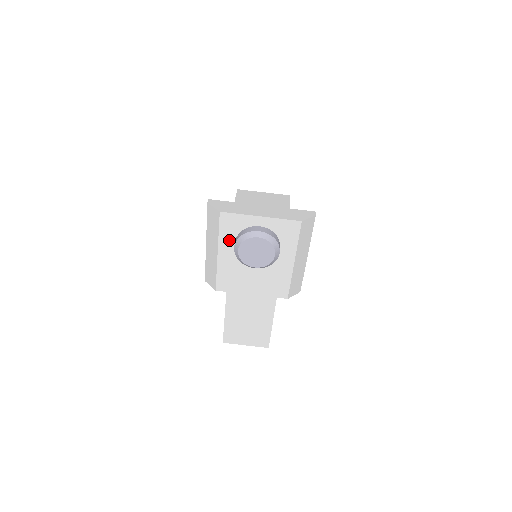
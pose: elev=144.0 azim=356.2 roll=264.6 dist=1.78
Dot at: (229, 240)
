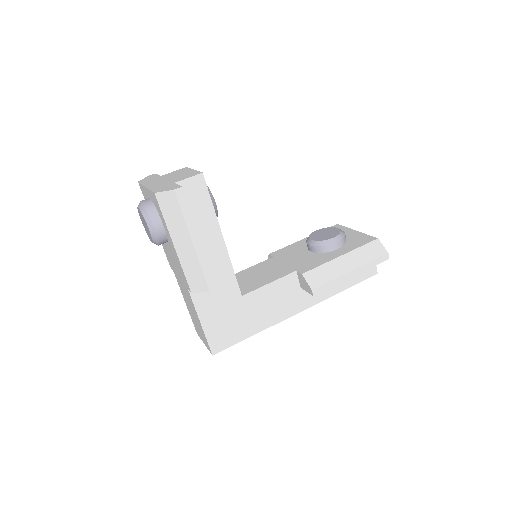
Dot at: occluded
